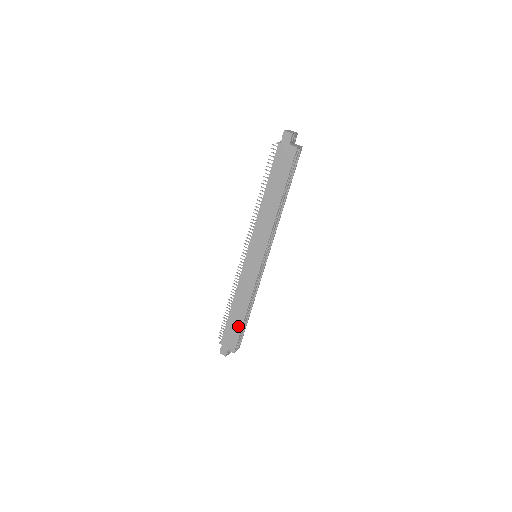
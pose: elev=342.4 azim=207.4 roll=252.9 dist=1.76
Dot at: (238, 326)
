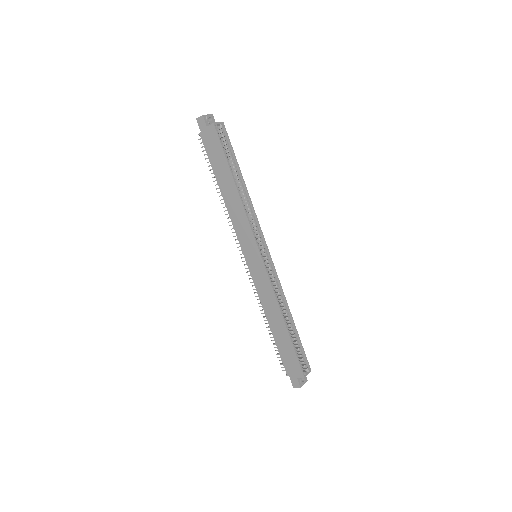
Dot at: (288, 343)
